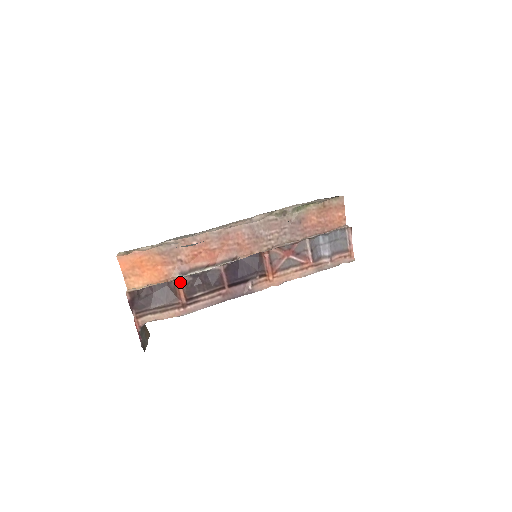
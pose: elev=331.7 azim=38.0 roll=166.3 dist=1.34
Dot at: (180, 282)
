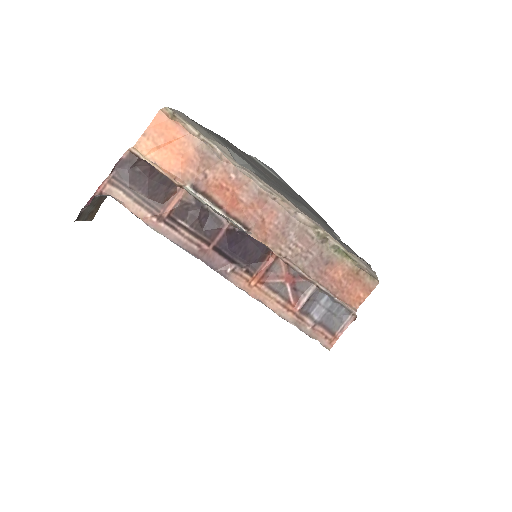
Dot at: (182, 194)
